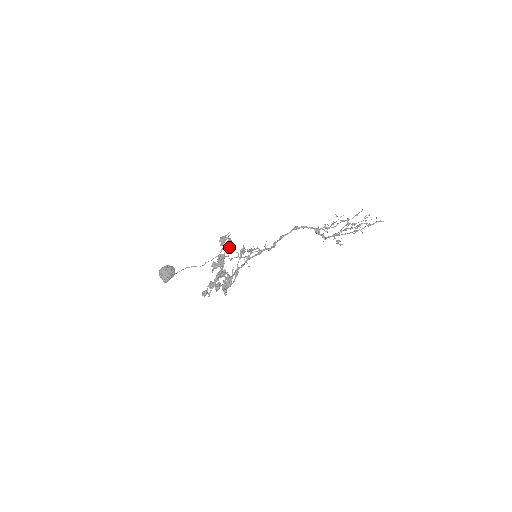
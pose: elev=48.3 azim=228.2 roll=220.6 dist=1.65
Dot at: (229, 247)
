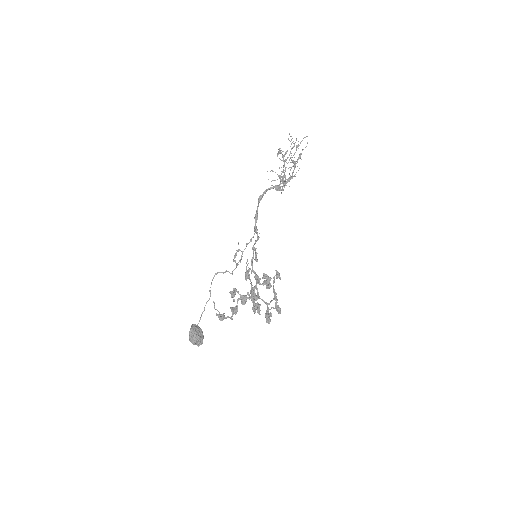
Dot at: (269, 283)
